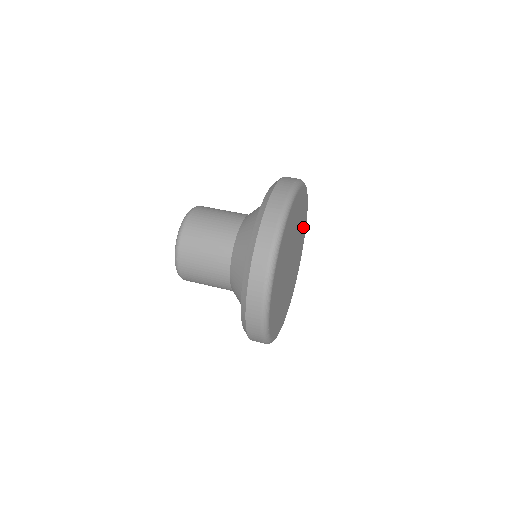
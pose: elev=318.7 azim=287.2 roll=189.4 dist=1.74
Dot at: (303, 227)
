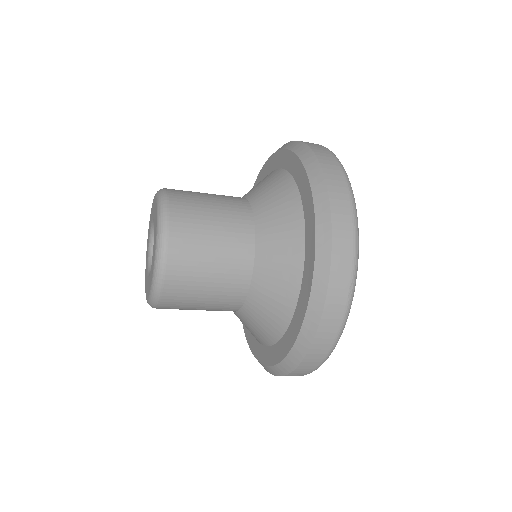
Dot at: occluded
